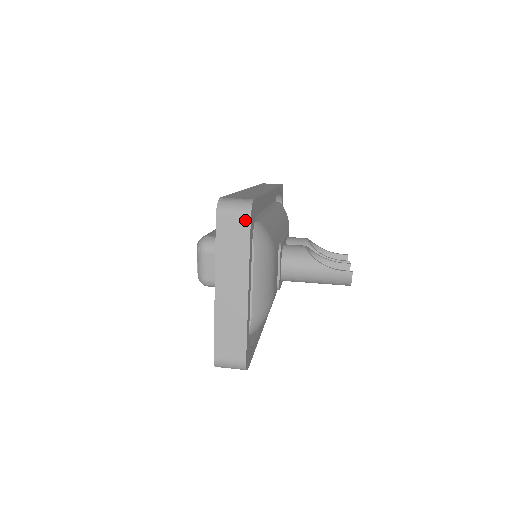
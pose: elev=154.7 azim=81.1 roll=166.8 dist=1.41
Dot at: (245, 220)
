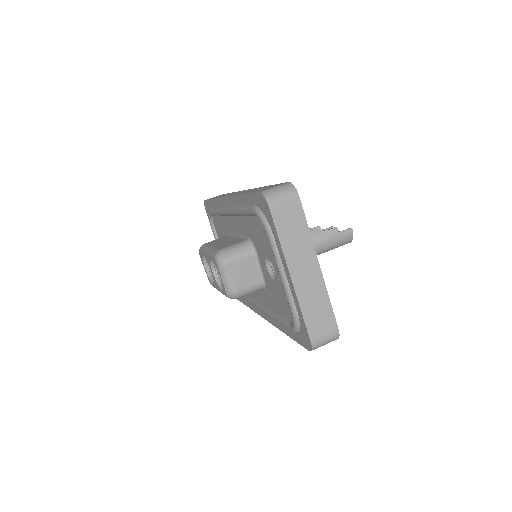
Dot at: (295, 200)
